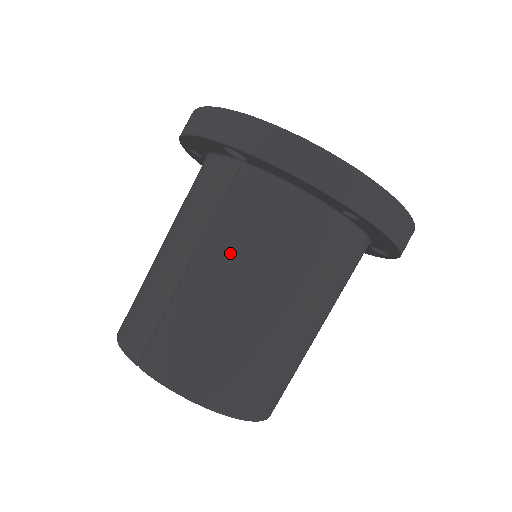
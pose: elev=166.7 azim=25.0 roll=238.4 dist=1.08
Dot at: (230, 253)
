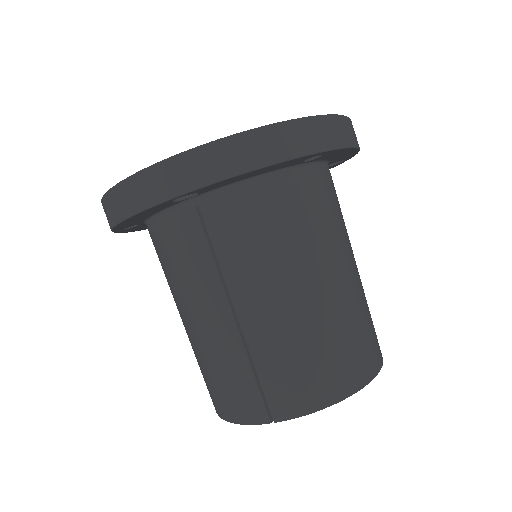
Dot at: (257, 274)
